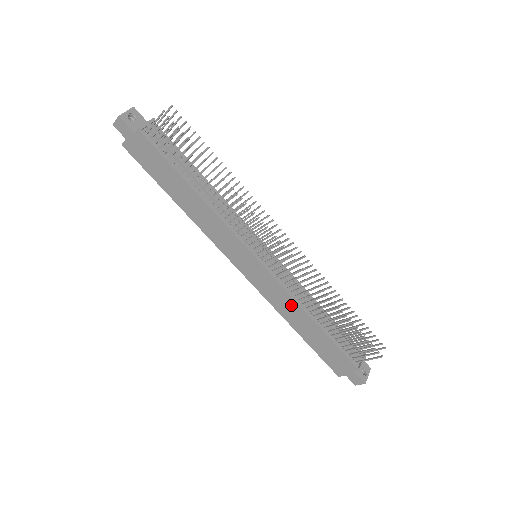
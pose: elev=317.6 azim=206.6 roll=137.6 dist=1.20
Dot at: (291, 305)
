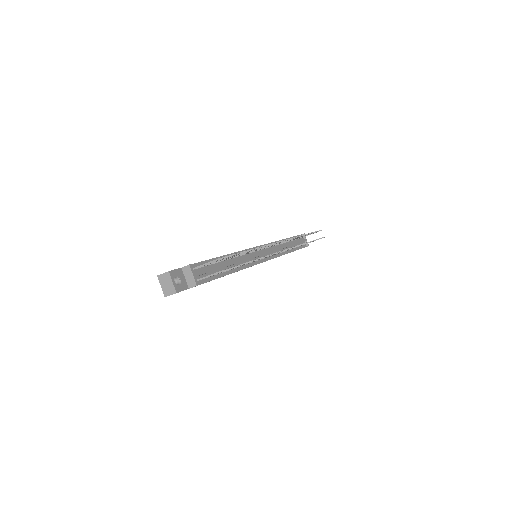
Dot at: occluded
